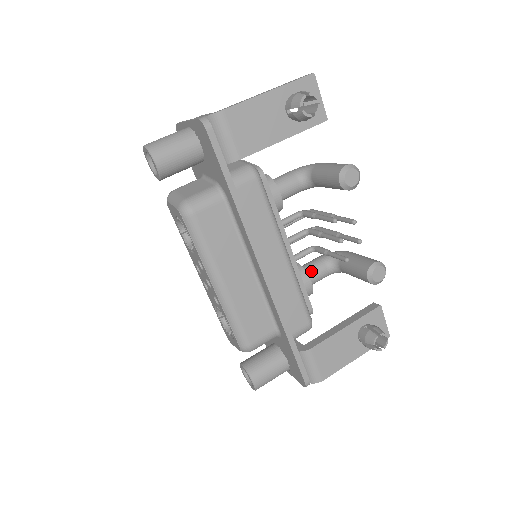
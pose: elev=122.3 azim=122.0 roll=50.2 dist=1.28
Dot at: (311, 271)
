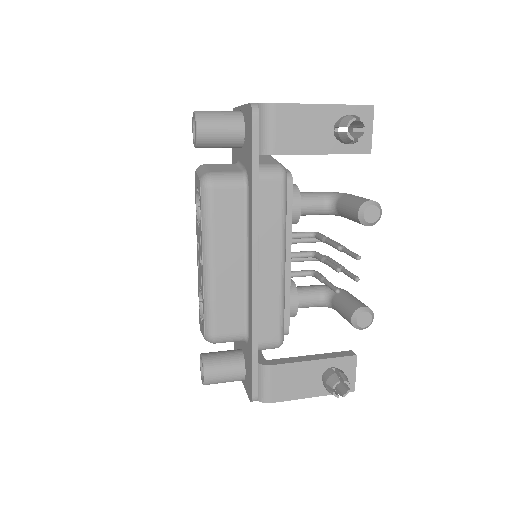
Dot at: (303, 294)
